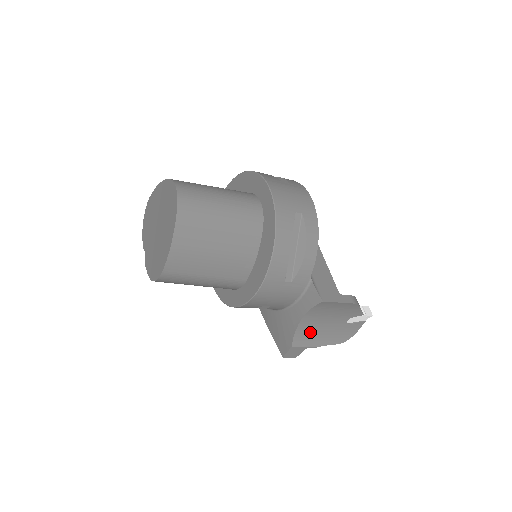
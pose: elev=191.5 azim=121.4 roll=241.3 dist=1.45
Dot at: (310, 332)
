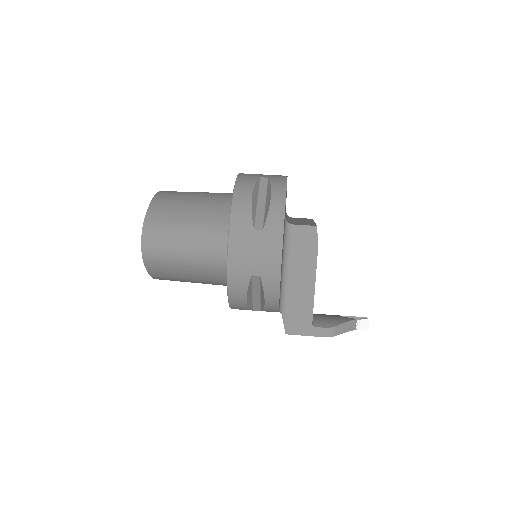
Dot at: occluded
